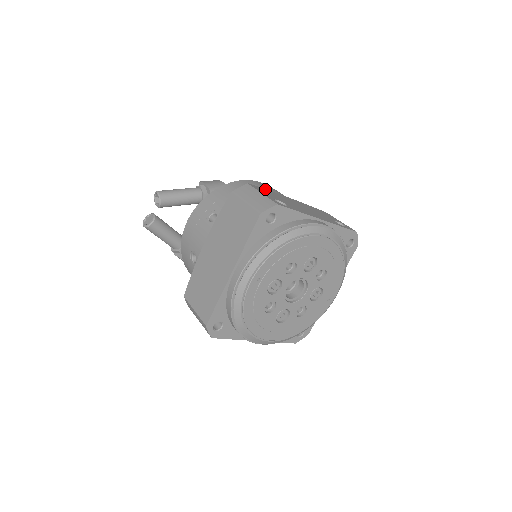
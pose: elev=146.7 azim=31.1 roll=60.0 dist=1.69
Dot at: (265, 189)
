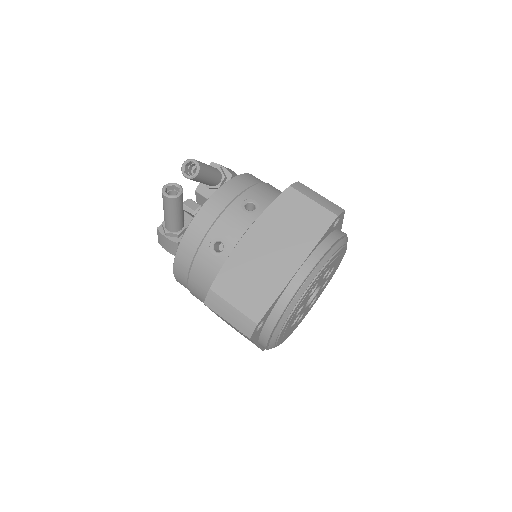
Dot at: occluded
